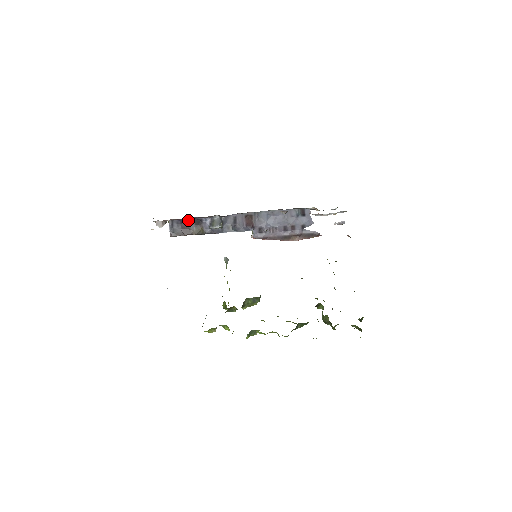
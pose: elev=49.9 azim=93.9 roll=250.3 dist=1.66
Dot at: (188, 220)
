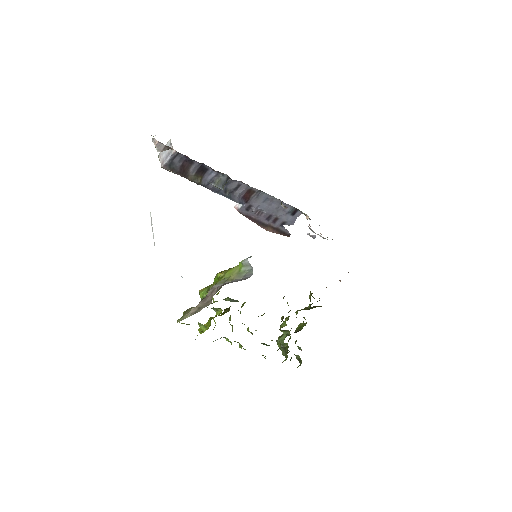
Dot at: (195, 162)
